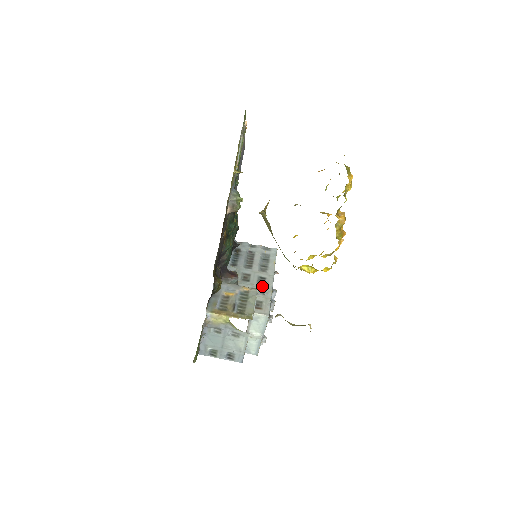
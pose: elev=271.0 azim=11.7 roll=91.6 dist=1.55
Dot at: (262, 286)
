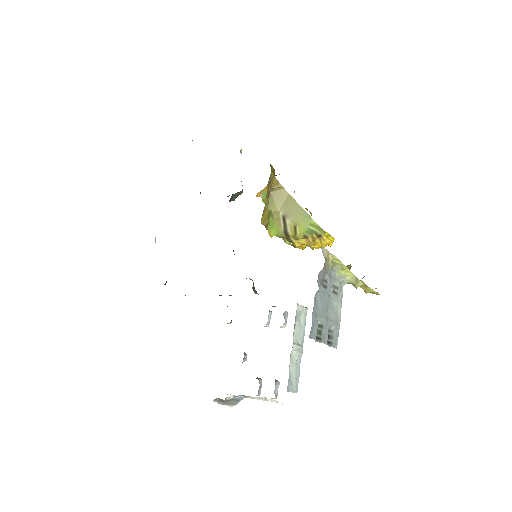
Dot at: occluded
